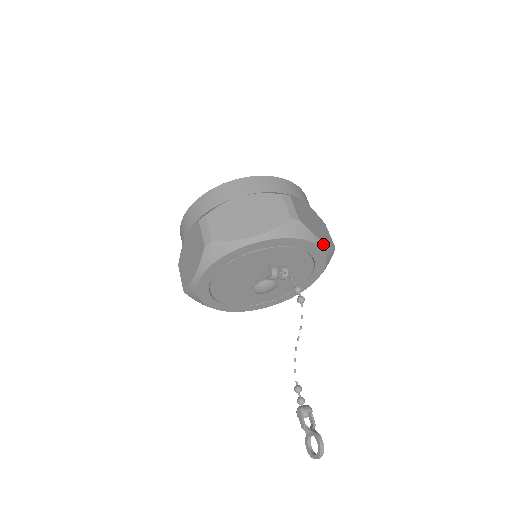
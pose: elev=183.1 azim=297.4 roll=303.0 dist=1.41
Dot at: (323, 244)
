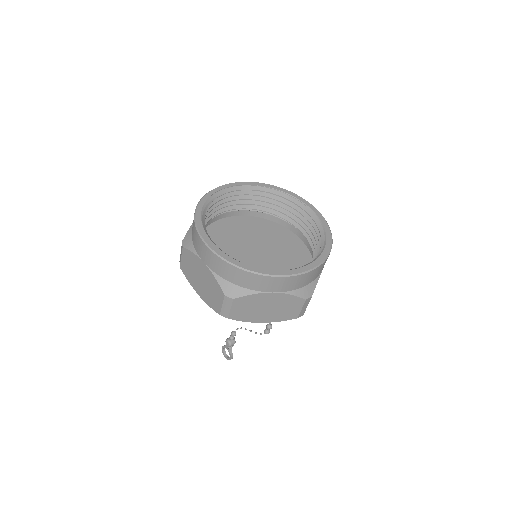
Dot at: occluded
